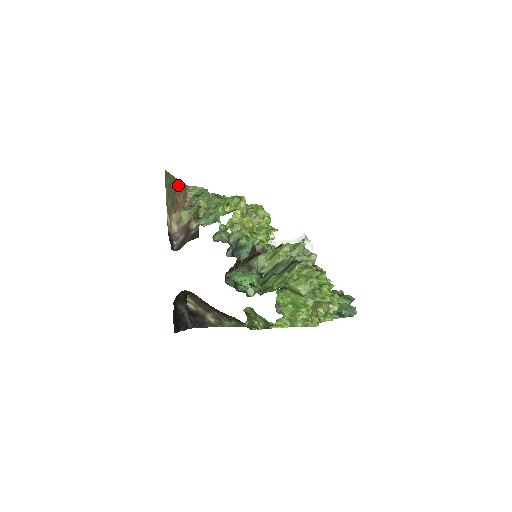
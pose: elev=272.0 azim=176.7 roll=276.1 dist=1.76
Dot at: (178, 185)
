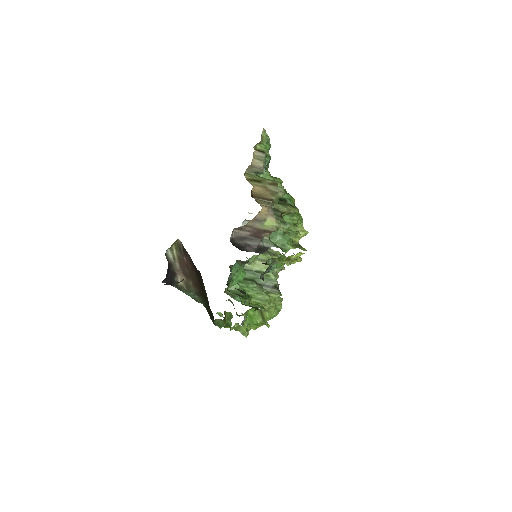
Dot at: occluded
